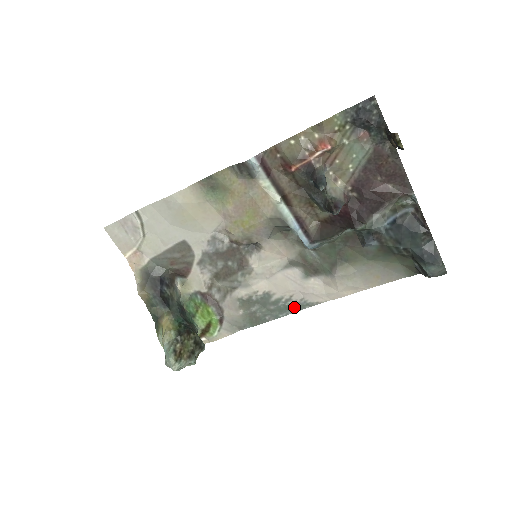
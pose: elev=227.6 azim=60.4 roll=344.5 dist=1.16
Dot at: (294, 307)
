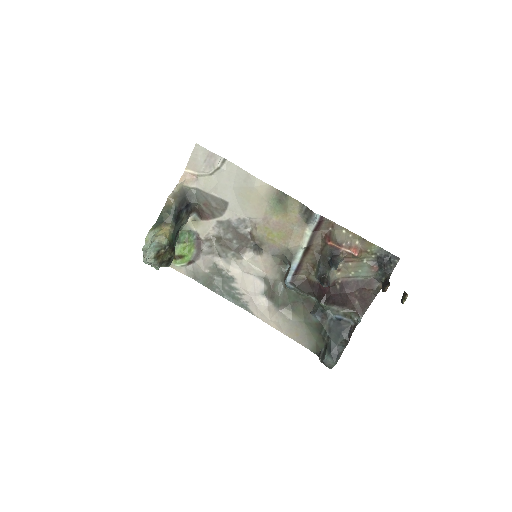
Dot at: (238, 301)
